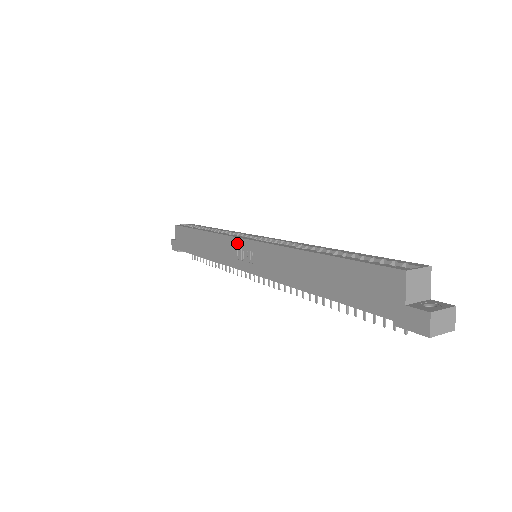
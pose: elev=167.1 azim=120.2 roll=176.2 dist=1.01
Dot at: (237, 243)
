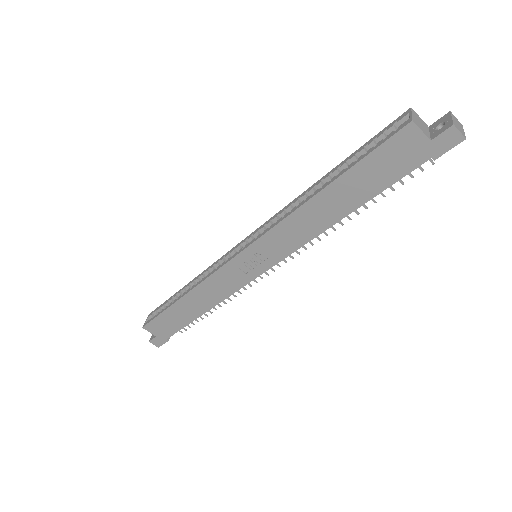
Dot at: (234, 264)
